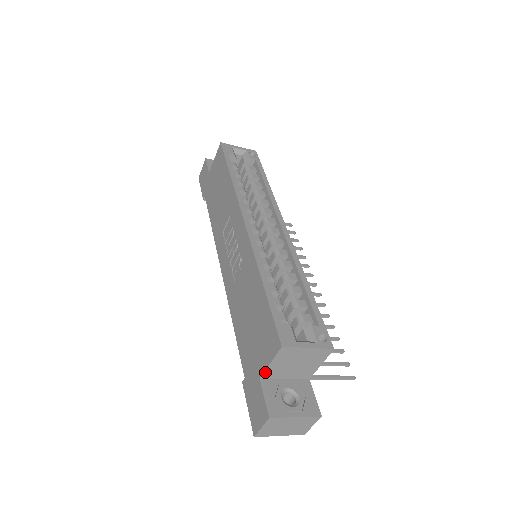
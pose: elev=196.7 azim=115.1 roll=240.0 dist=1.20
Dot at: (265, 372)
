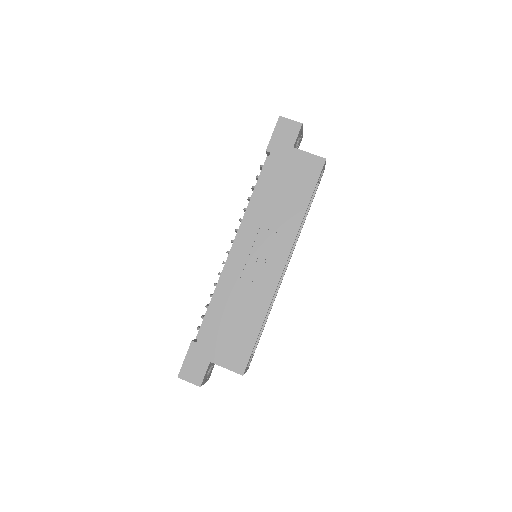
Dot at: (217, 364)
